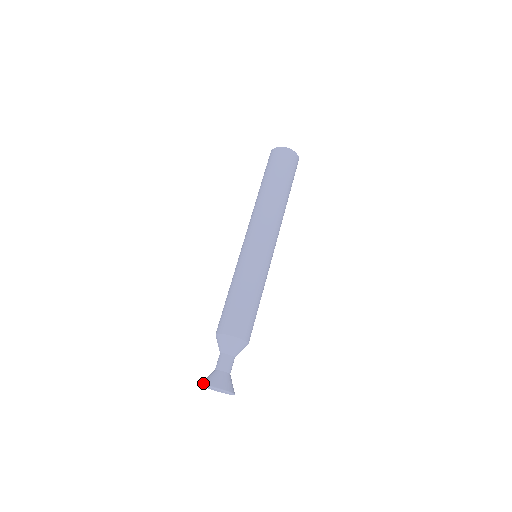
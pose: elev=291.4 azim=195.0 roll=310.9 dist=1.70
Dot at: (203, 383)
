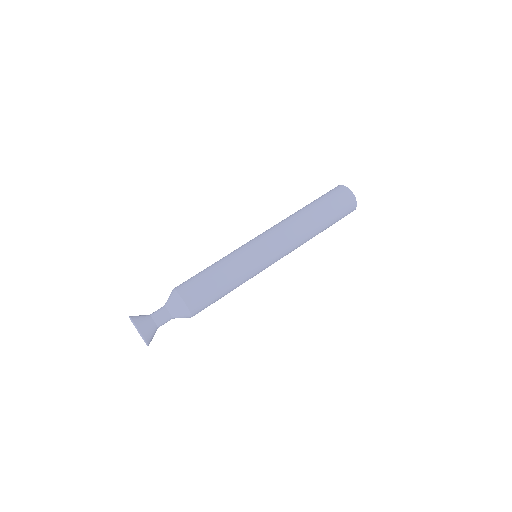
Dot at: occluded
